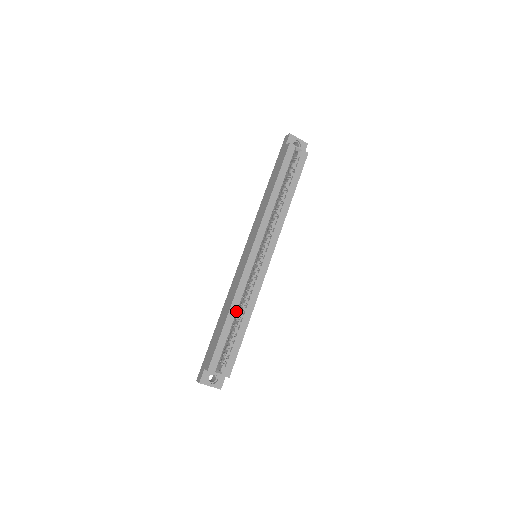
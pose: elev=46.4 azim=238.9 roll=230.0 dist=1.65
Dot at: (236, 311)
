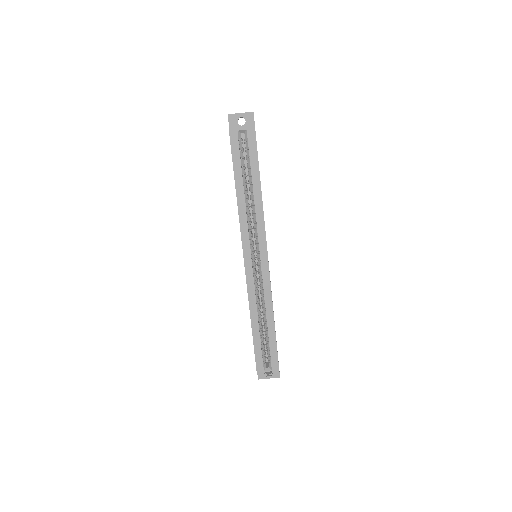
Dot at: (257, 317)
